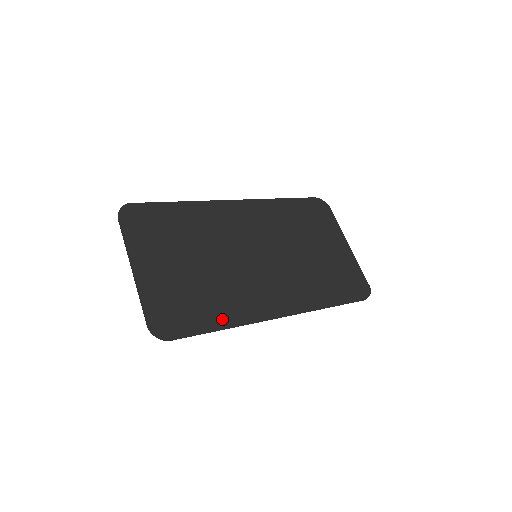
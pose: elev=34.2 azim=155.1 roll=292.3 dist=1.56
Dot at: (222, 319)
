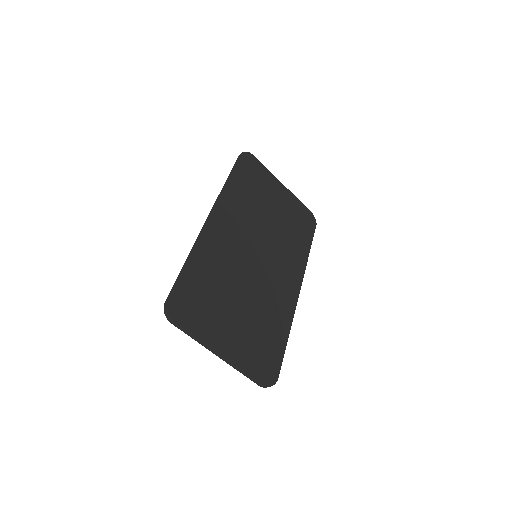
Dot at: (283, 332)
